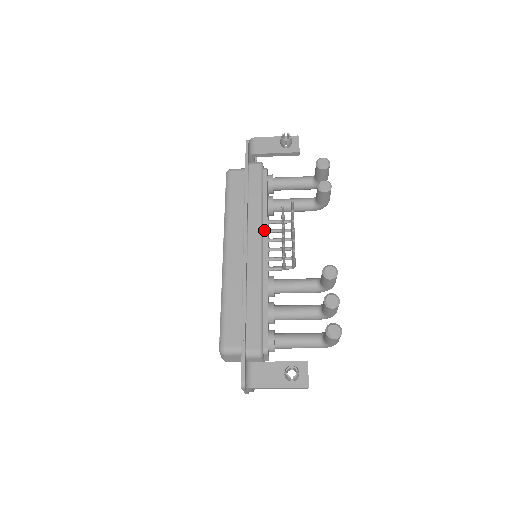
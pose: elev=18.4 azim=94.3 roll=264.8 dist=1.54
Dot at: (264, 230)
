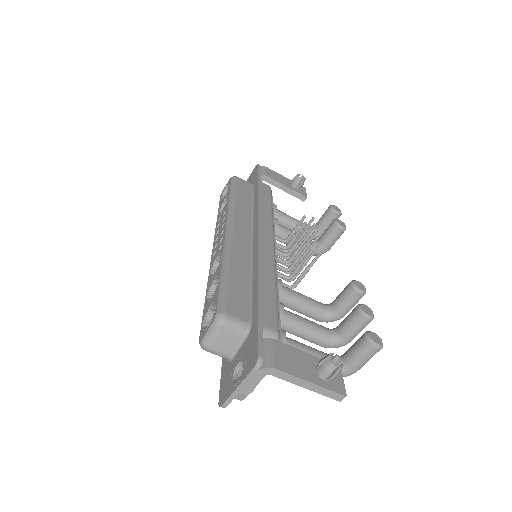
Dot at: occluded
